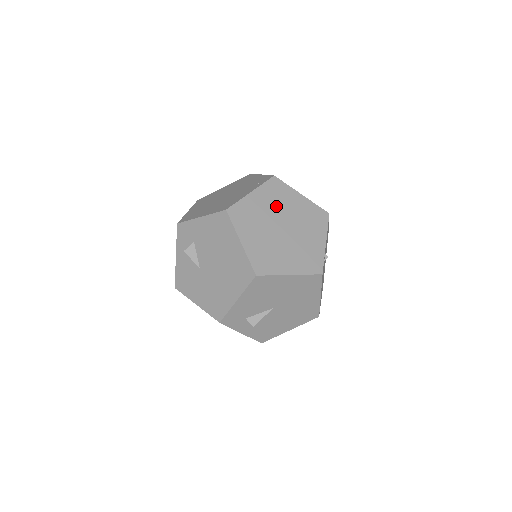
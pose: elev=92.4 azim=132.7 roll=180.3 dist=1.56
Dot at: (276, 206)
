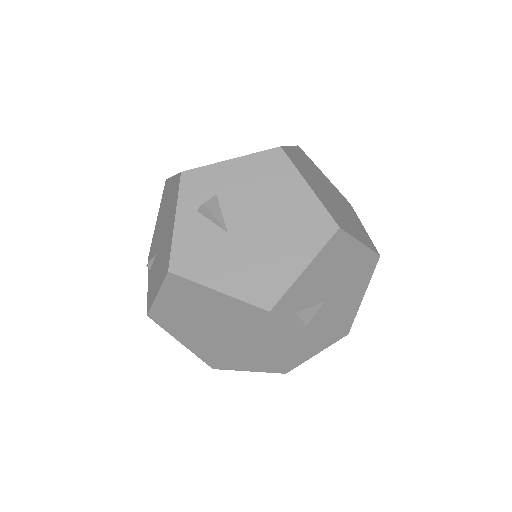
Dot at: (314, 172)
